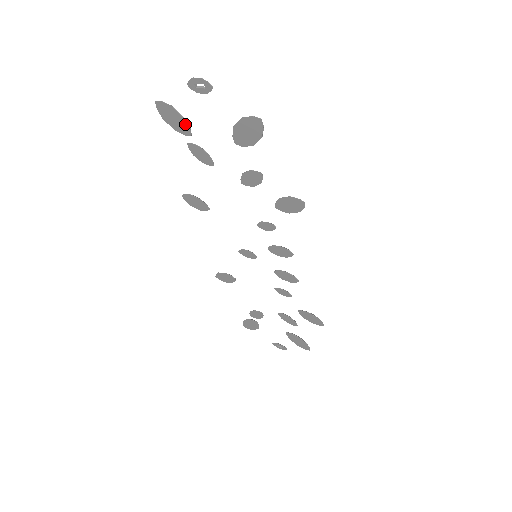
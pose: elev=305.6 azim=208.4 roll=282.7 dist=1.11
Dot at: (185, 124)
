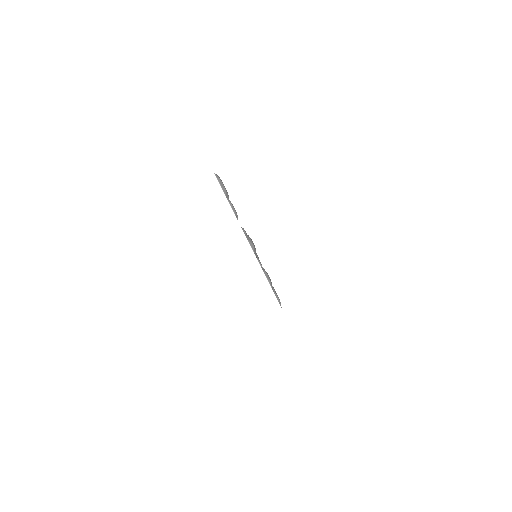
Dot at: occluded
